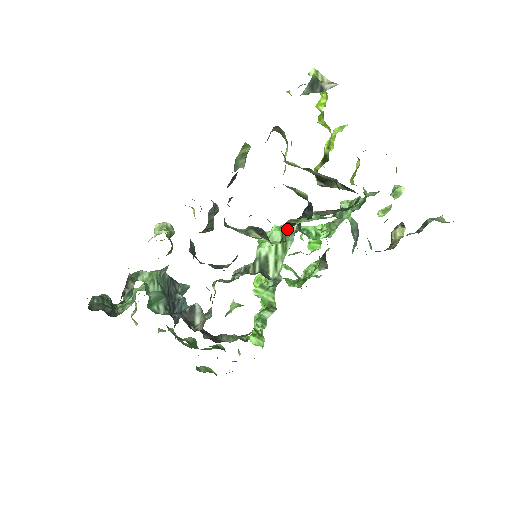
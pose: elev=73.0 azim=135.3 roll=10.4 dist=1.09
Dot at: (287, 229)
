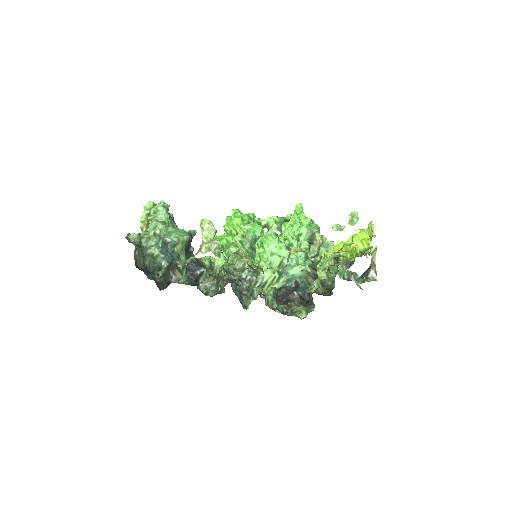
Dot at: (287, 268)
